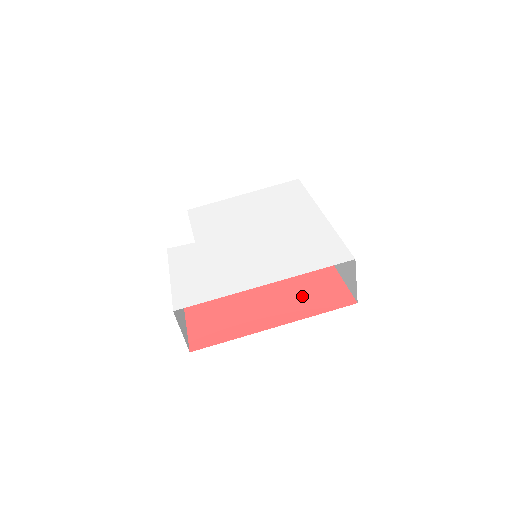
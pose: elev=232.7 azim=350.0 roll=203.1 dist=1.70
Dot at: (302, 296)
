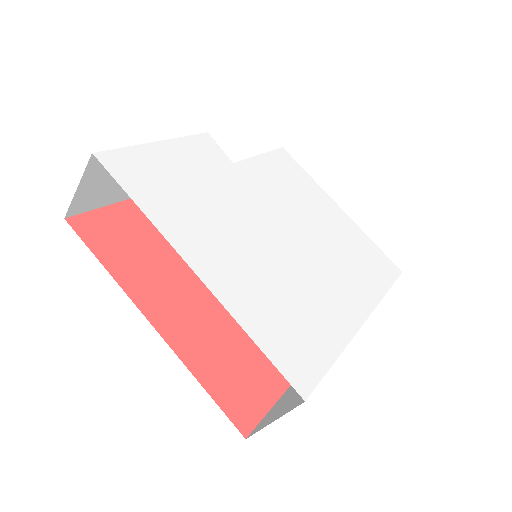
Dot at: (224, 347)
